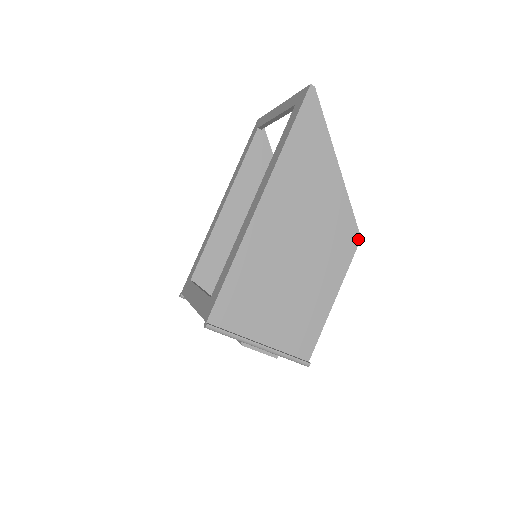
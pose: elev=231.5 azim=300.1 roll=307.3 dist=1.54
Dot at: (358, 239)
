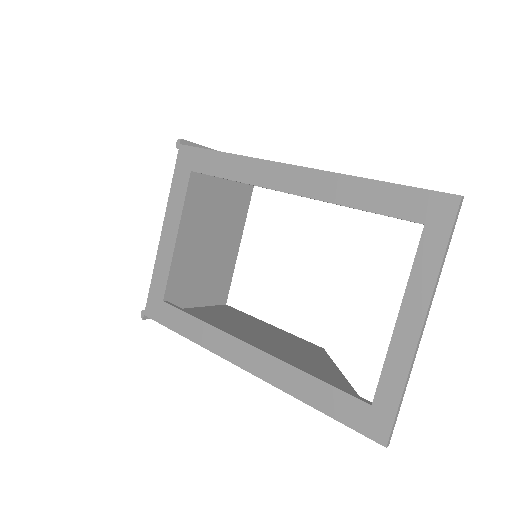
Dot at: occluded
